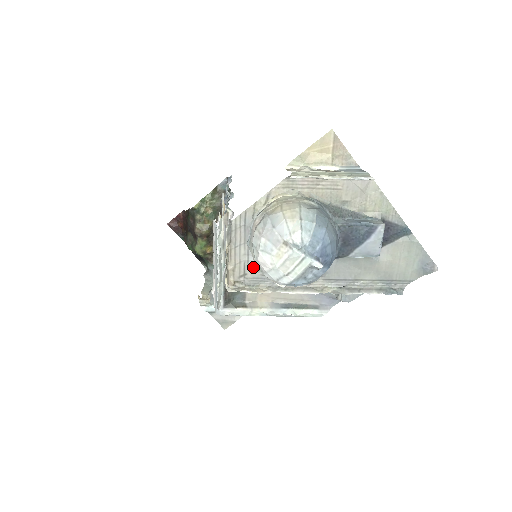
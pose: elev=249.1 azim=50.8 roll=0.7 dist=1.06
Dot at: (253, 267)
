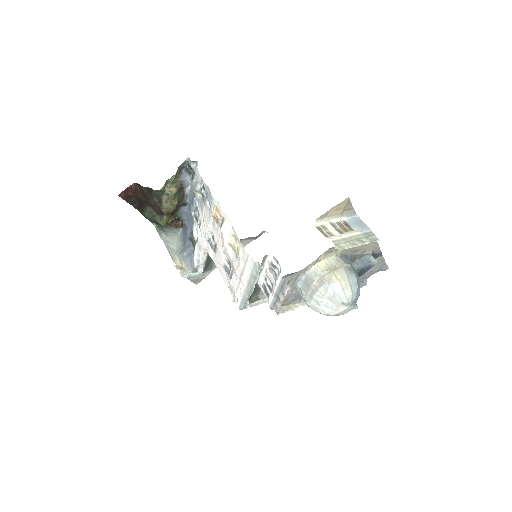
Dot at: (293, 295)
